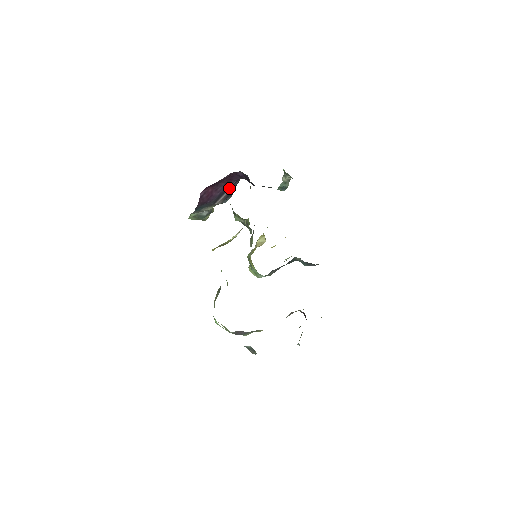
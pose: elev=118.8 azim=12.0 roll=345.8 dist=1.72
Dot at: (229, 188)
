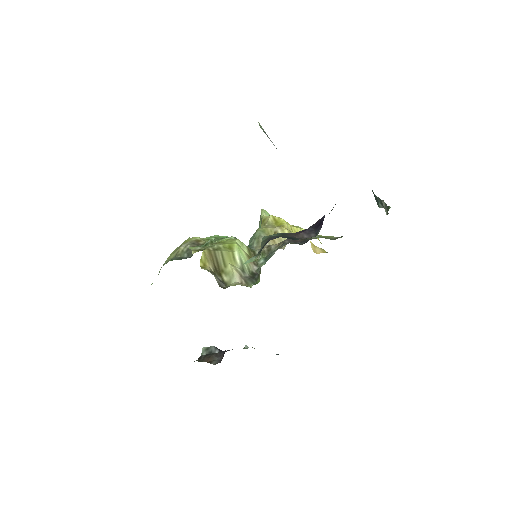
Dot at: occluded
